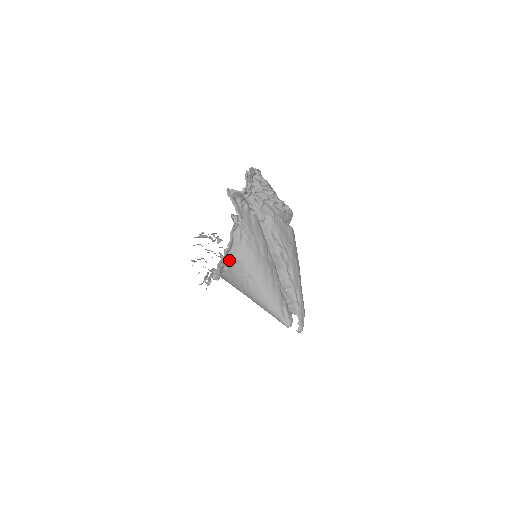
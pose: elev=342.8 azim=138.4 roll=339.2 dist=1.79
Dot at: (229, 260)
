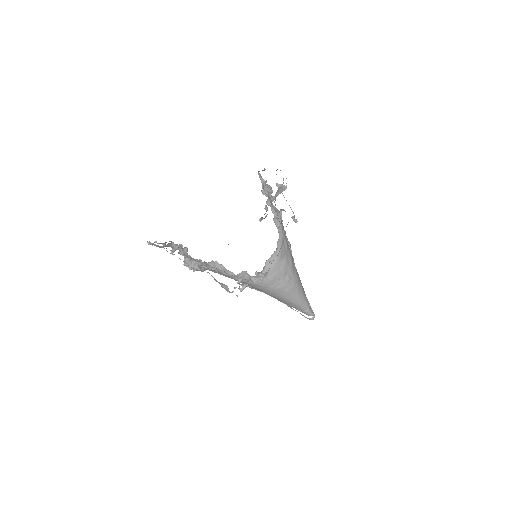
Dot at: (269, 258)
